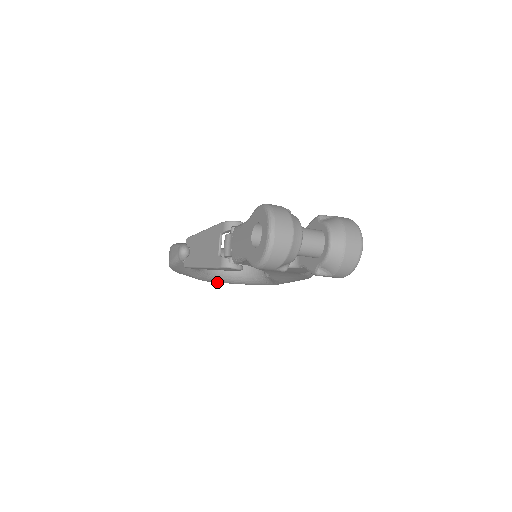
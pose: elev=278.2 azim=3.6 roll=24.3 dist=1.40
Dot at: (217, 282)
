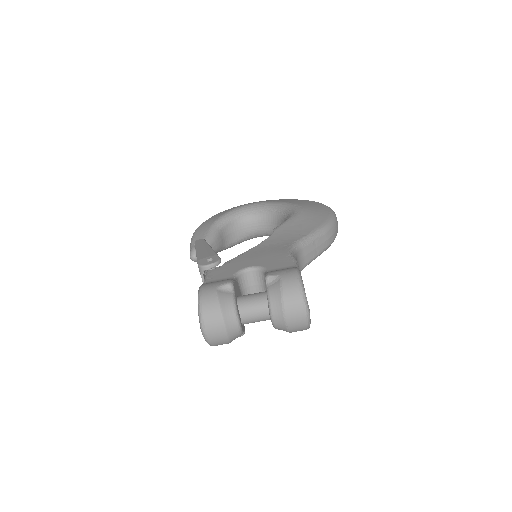
Dot at: occluded
